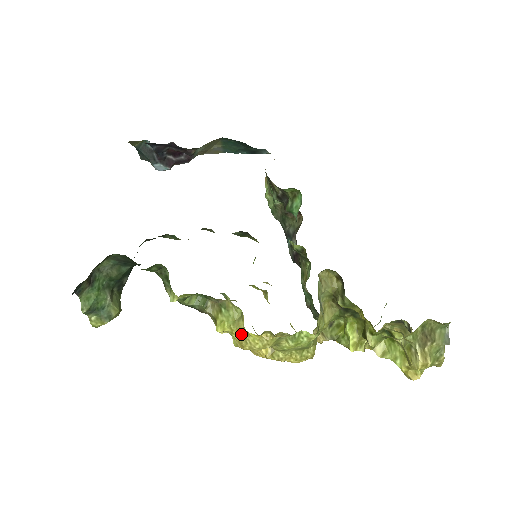
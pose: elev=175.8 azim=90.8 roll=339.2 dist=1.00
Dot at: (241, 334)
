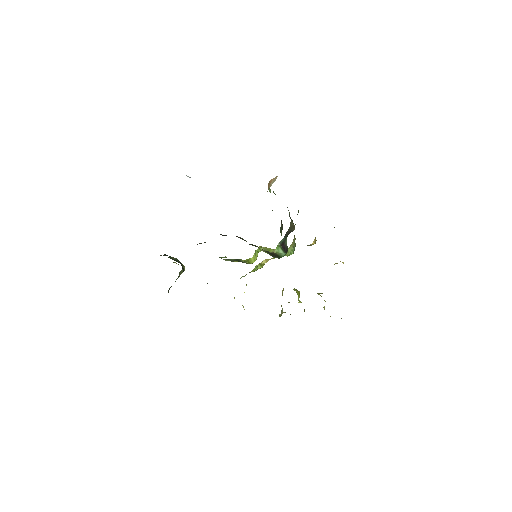
Dot at: occluded
